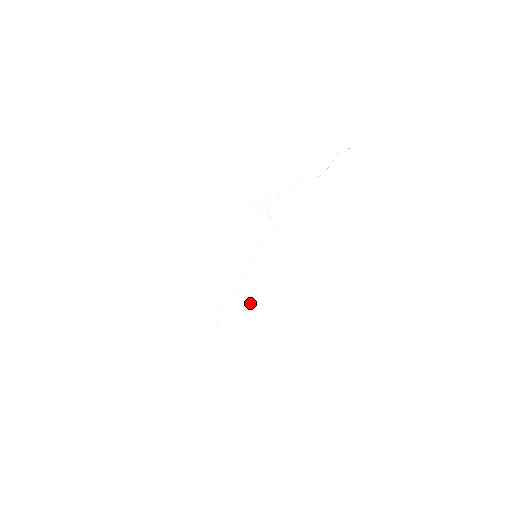
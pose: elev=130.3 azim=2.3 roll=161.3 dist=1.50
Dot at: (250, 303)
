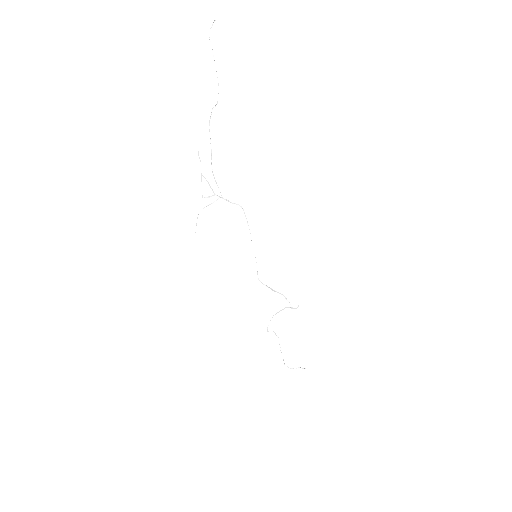
Dot at: occluded
